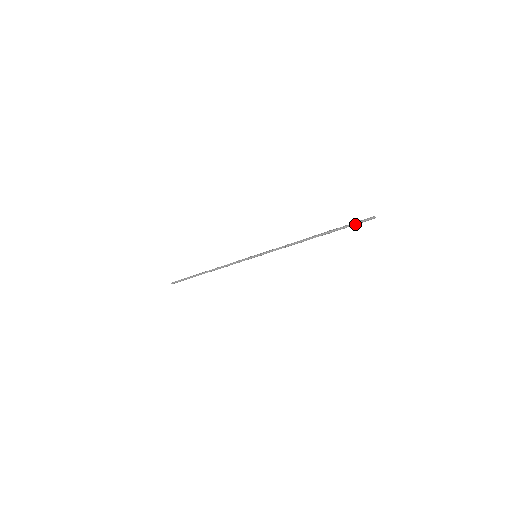
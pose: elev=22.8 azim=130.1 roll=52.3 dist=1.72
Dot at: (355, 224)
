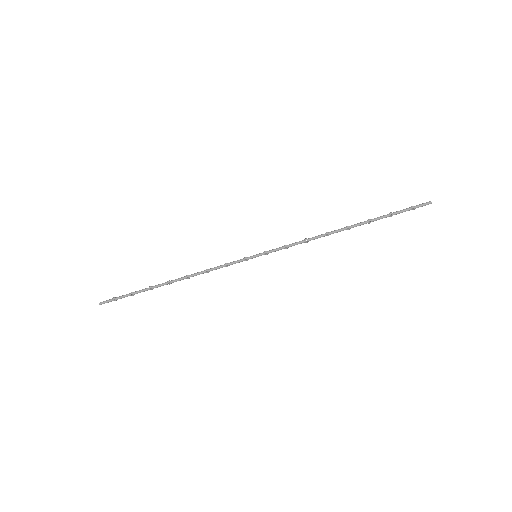
Dot at: (405, 209)
